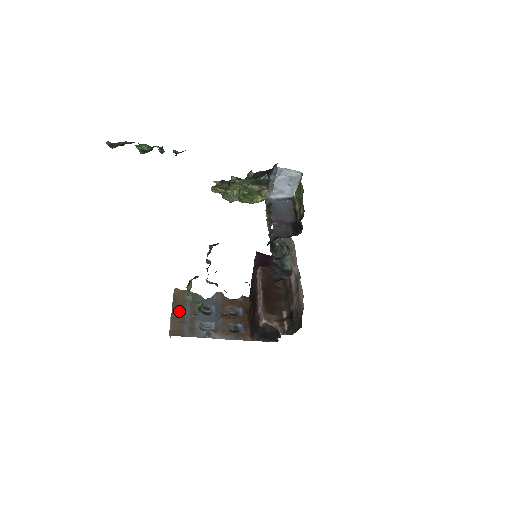
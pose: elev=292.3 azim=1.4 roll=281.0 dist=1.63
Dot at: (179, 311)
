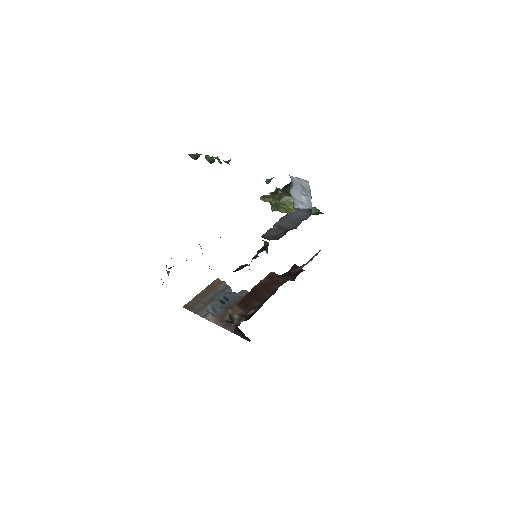
Dot at: (205, 294)
